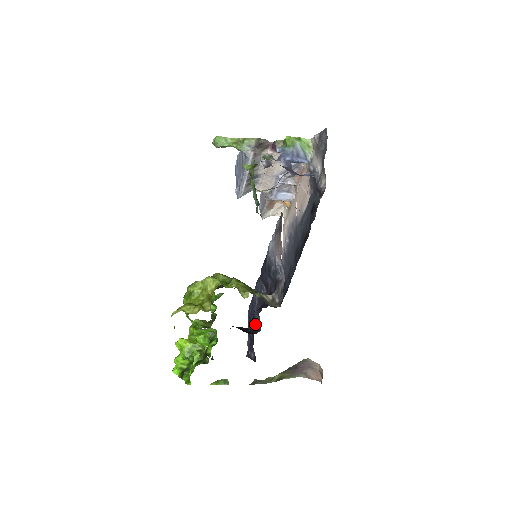
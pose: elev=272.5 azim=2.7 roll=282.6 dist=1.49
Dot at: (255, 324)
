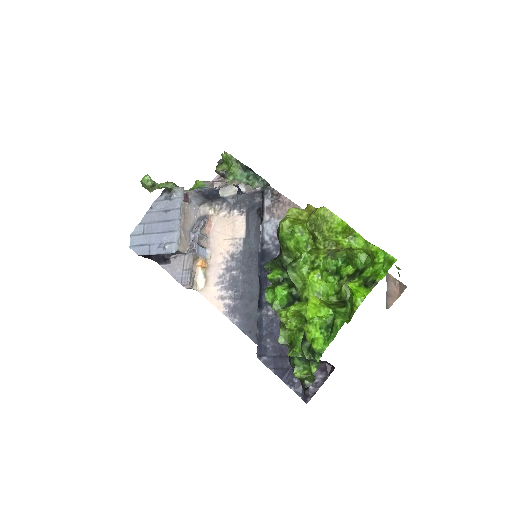
Dot at: occluded
